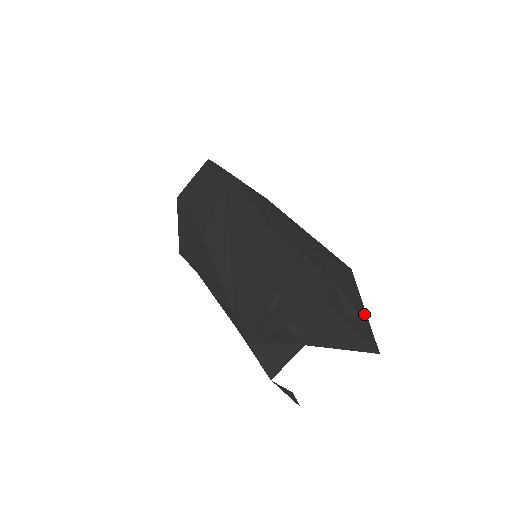
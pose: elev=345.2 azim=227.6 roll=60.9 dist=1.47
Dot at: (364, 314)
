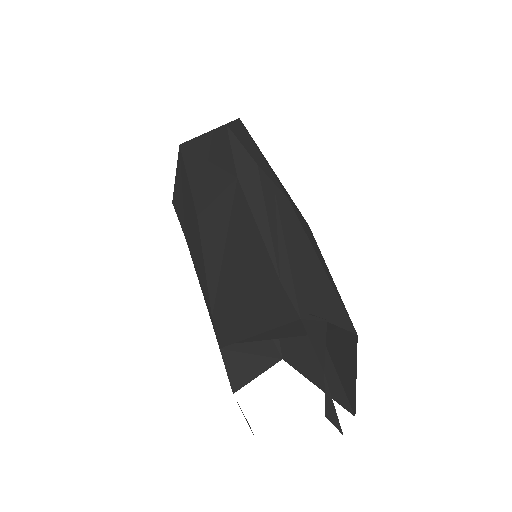
Dot at: (354, 378)
